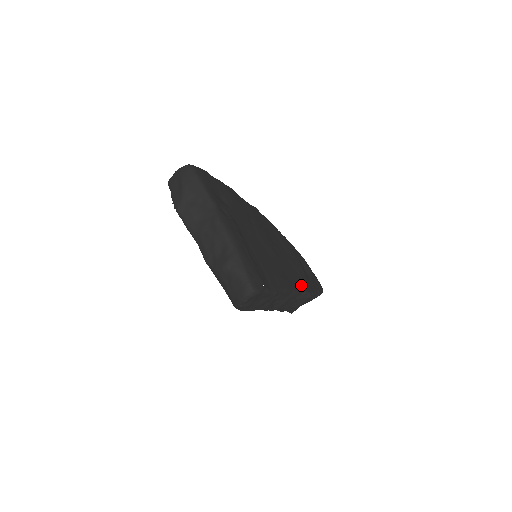
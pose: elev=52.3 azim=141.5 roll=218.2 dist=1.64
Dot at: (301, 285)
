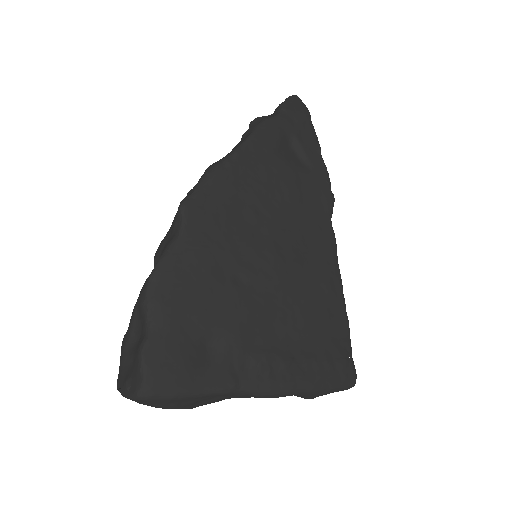
Dot at: (325, 217)
